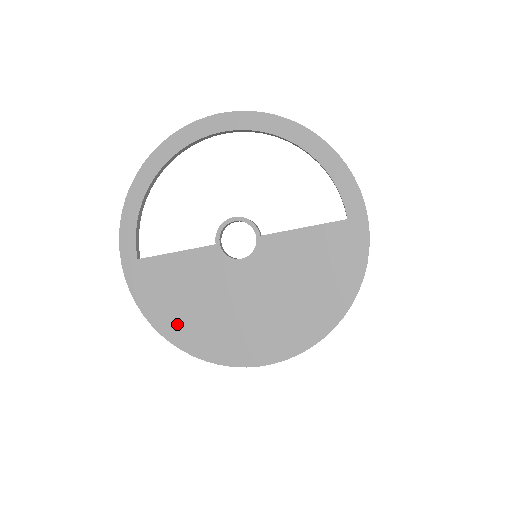
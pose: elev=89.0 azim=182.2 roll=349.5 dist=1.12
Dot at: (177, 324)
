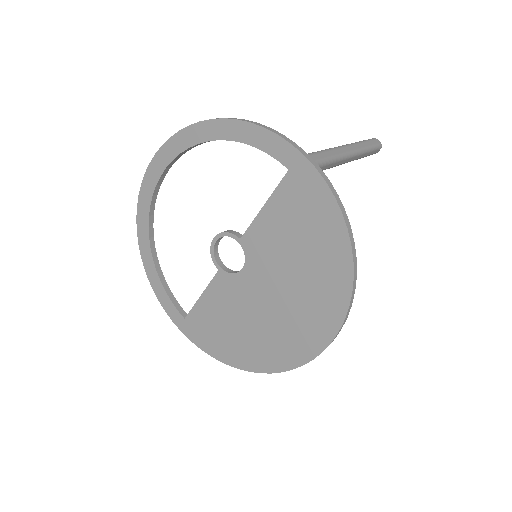
Dot at: (241, 353)
